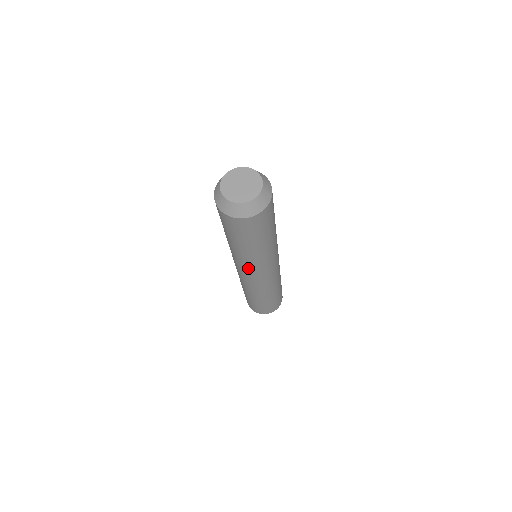
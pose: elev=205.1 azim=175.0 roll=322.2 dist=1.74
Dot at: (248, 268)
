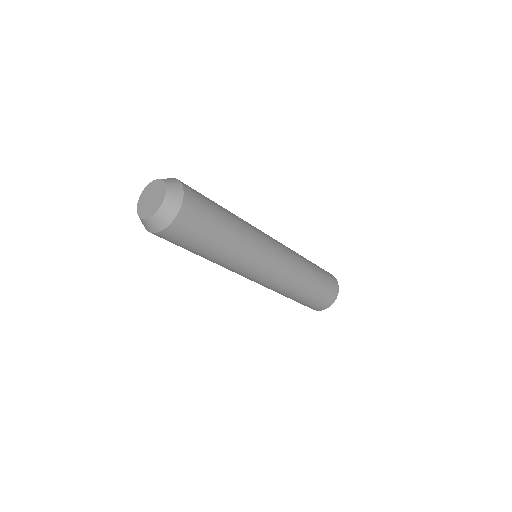
Dot at: (256, 261)
